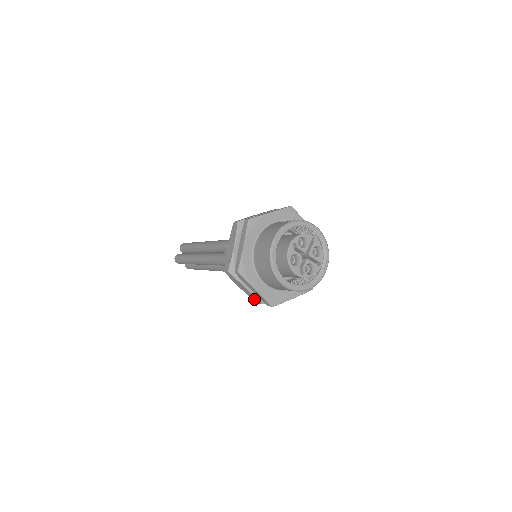
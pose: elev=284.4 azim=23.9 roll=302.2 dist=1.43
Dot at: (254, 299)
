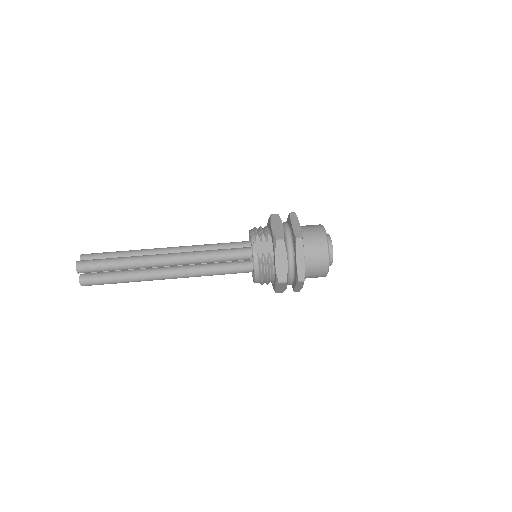
Dot at: (282, 276)
